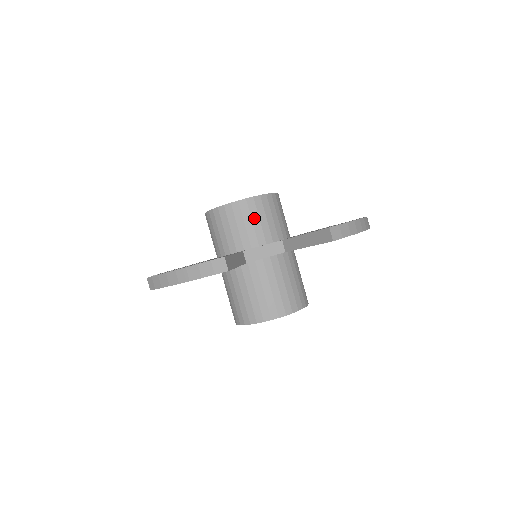
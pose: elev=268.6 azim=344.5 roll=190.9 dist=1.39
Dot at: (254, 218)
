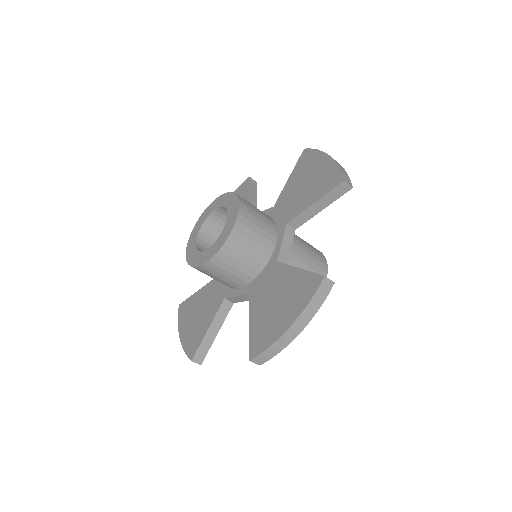
Dot at: (254, 229)
